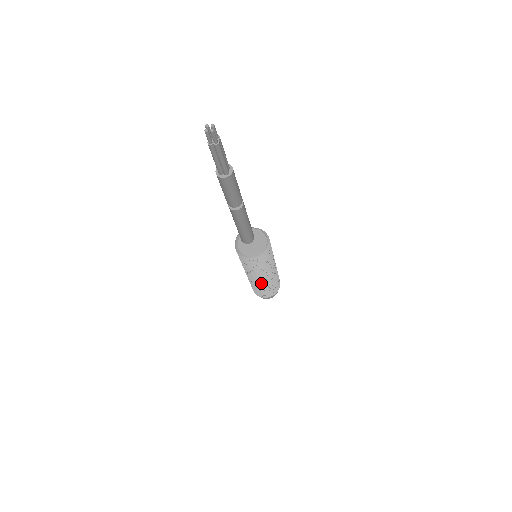
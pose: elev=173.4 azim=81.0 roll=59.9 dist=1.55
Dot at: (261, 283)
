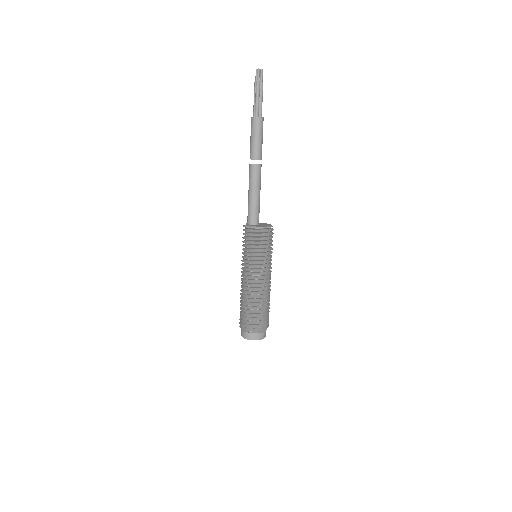
Dot at: (263, 289)
